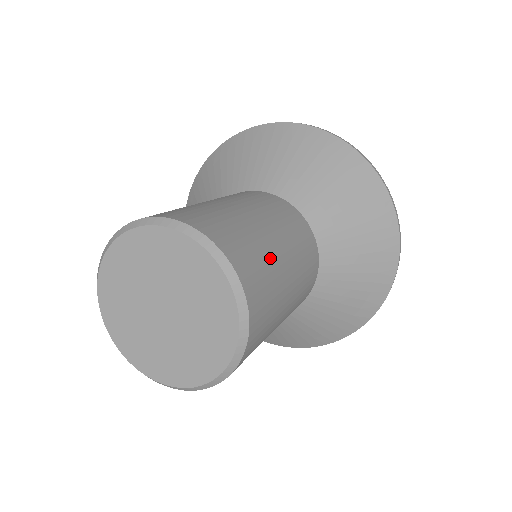
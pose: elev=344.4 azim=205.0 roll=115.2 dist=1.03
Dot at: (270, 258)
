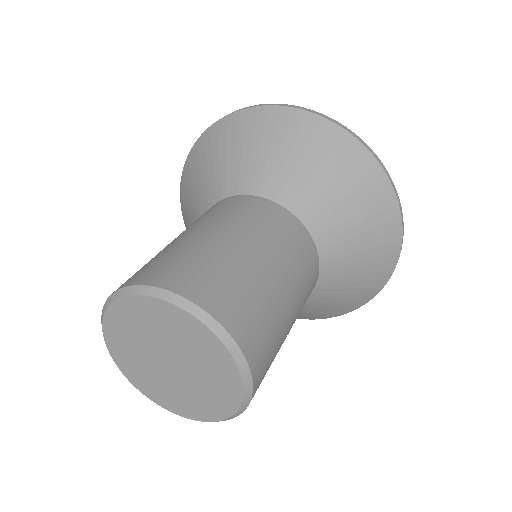
Dot at: (273, 309)
